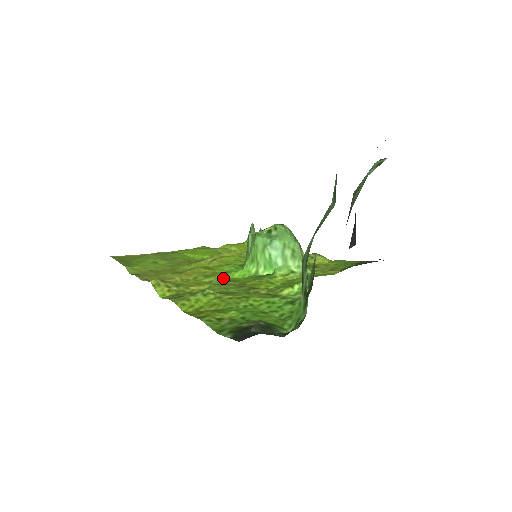
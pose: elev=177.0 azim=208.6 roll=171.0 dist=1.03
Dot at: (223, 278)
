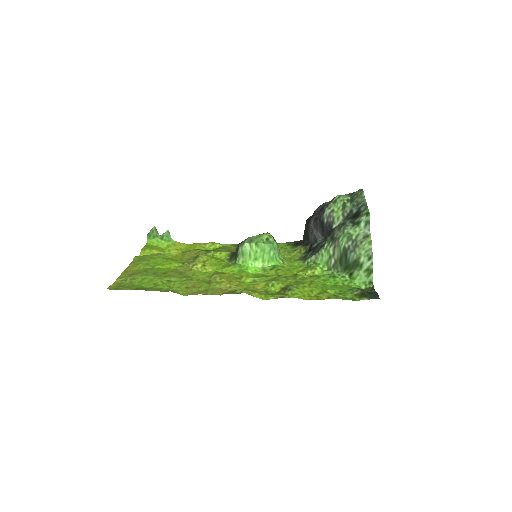
Dot at: (252, 276)
